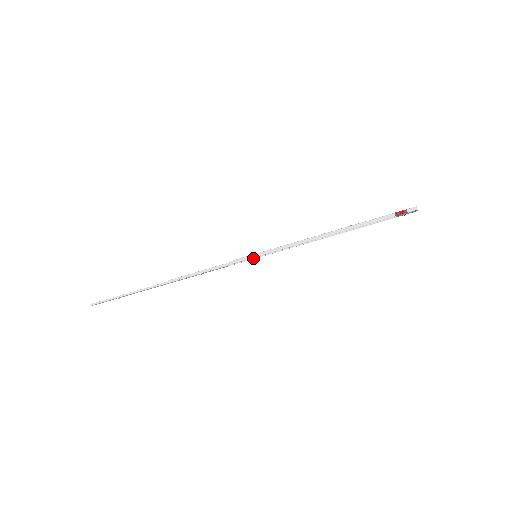
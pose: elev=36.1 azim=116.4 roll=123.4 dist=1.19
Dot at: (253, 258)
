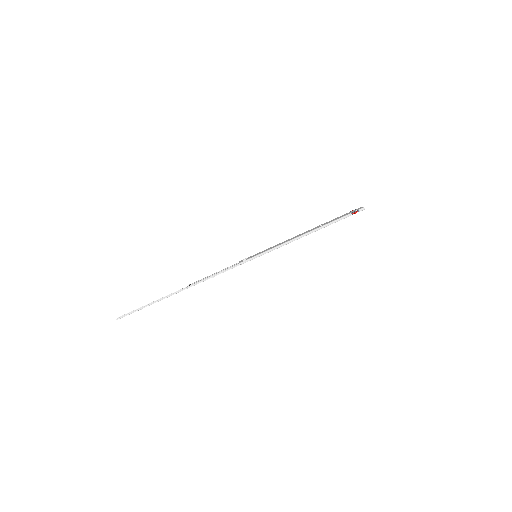
Dot at: occluded
